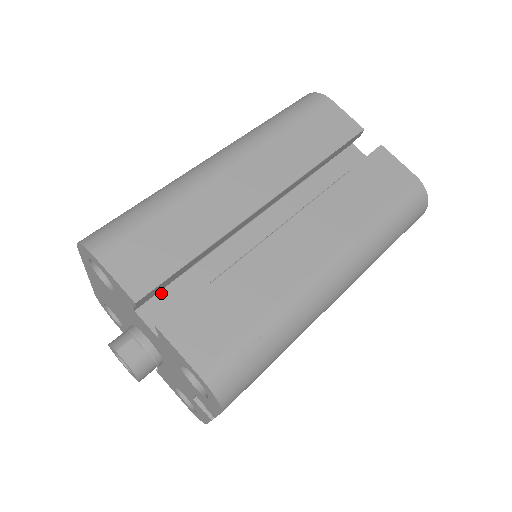
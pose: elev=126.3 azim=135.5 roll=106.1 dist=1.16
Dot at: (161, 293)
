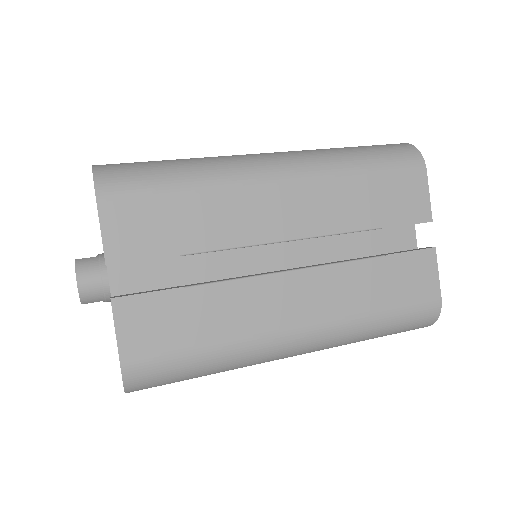
Dot at: occluded
